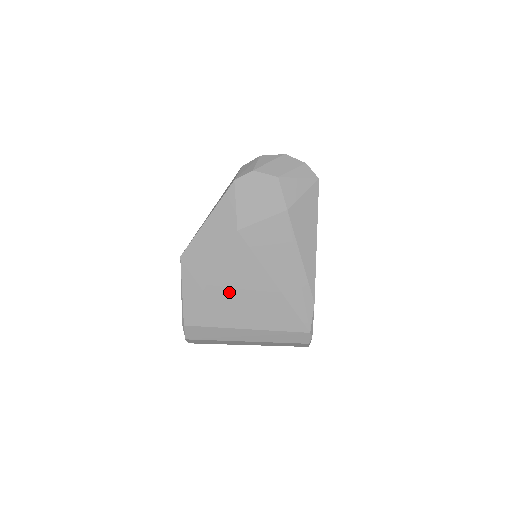
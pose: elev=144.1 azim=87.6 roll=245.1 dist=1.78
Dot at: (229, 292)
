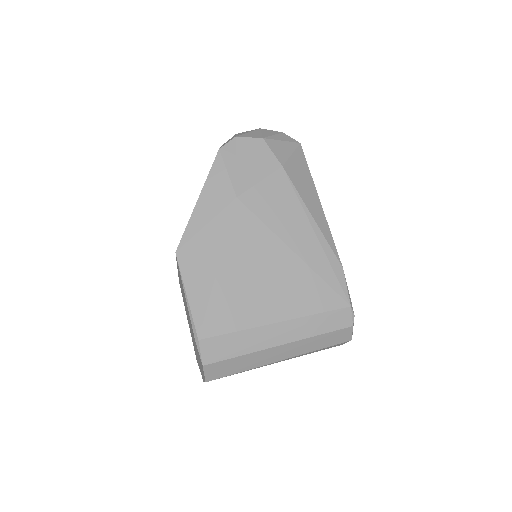
Dot at: (244, 277)
